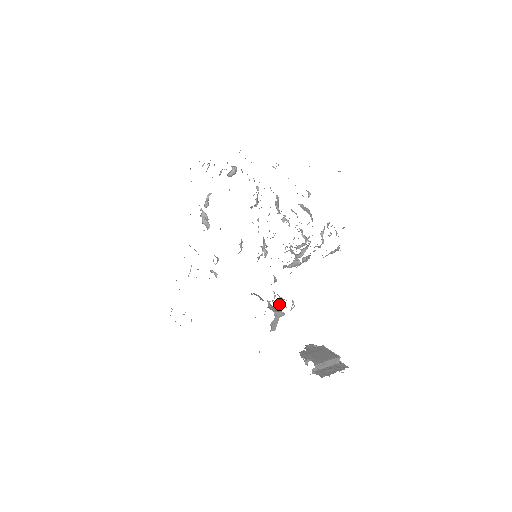
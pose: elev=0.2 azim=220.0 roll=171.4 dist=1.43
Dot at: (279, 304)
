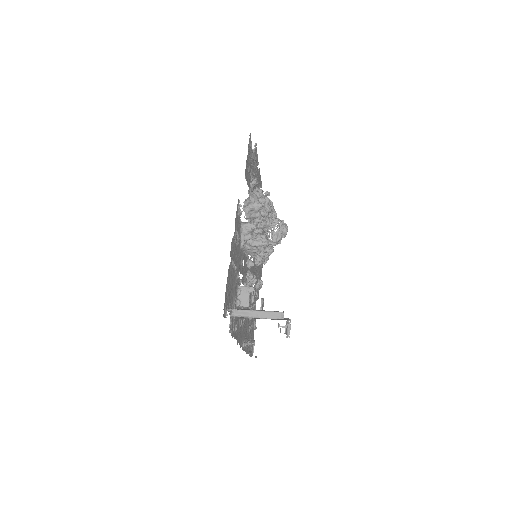
Dot at: occluded
